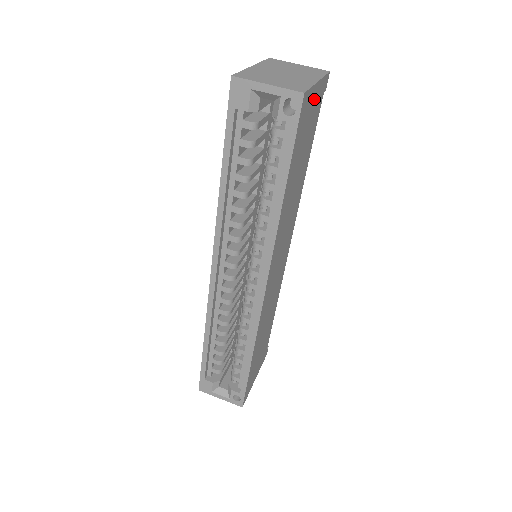
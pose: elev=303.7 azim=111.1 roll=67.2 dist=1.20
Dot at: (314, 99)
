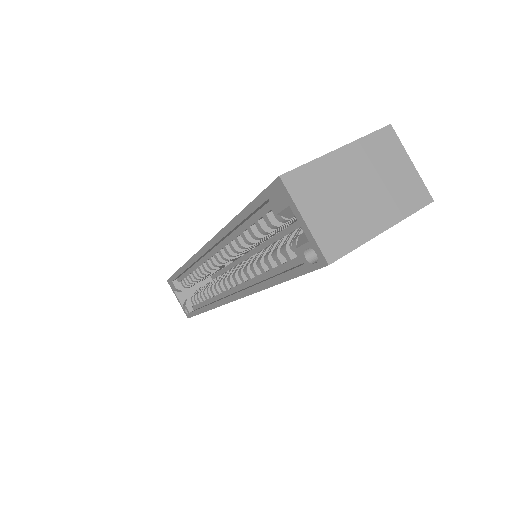
Dot at: occluded
